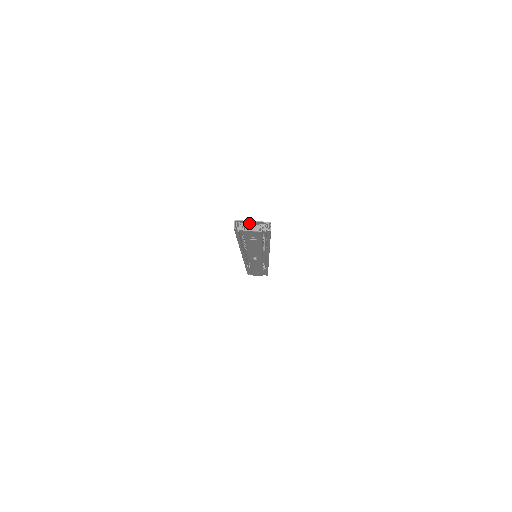
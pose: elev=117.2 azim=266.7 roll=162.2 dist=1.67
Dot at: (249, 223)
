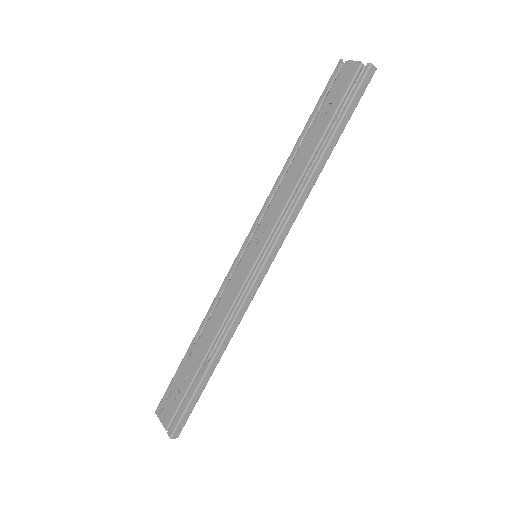
Dot at: occluded
